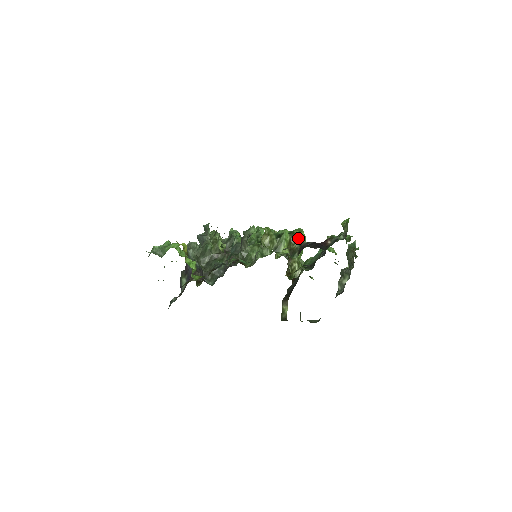
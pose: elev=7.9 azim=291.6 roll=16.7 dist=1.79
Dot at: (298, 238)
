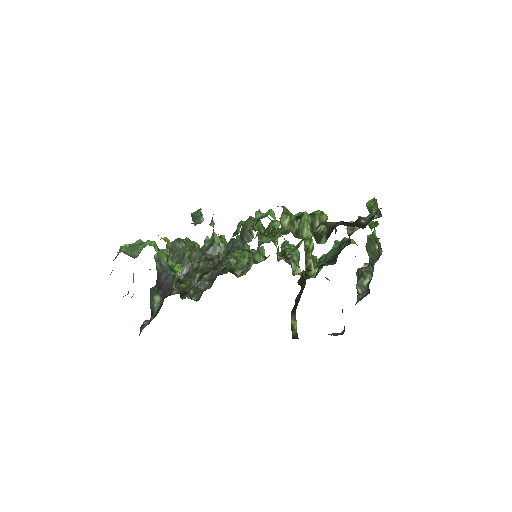
Dot at: (321, 220)
